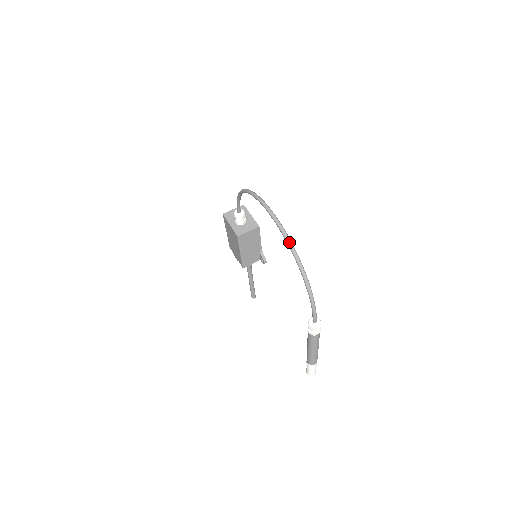
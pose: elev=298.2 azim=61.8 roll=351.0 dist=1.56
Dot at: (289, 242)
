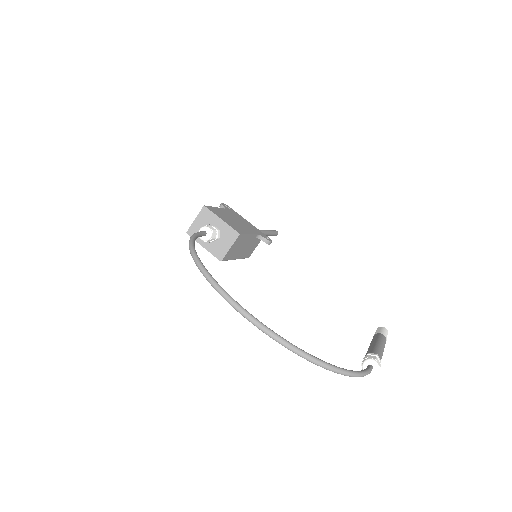
Dot at: (294, 352)
